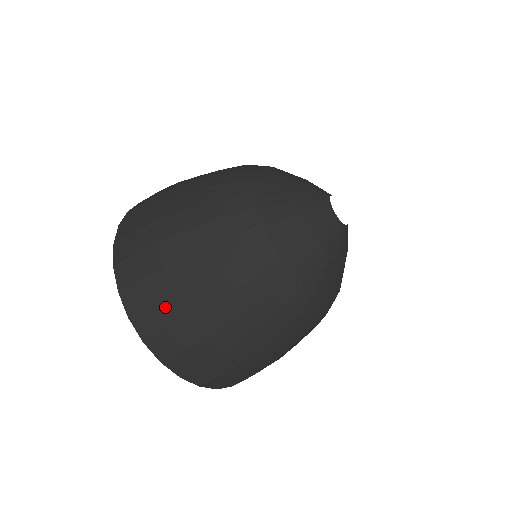
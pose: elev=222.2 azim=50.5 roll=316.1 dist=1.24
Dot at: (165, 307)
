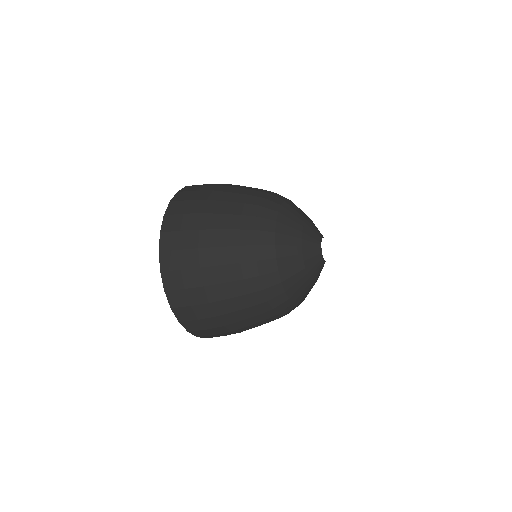
Dot at: (194, 293)
